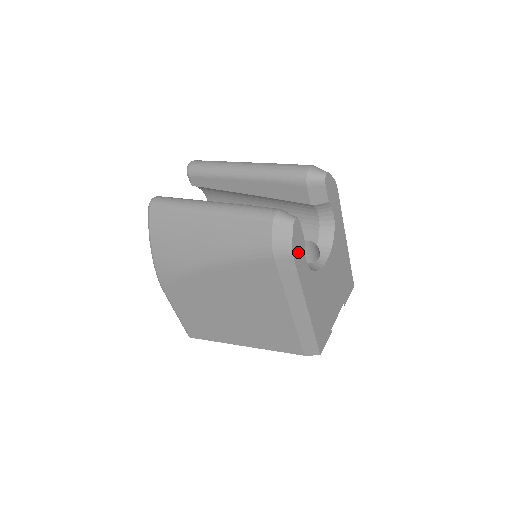
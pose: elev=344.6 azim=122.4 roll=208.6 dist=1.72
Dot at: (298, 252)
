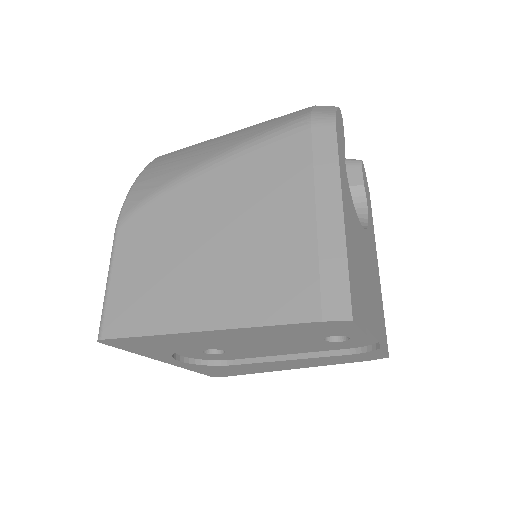
Dot at: (339, 135)
